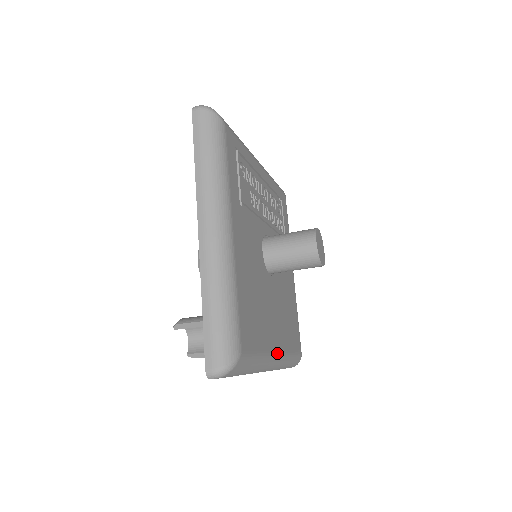
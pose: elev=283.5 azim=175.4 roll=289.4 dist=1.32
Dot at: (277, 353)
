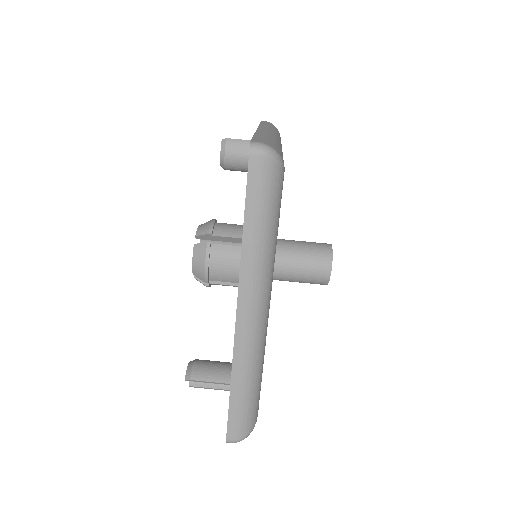
Dot at: occluded
